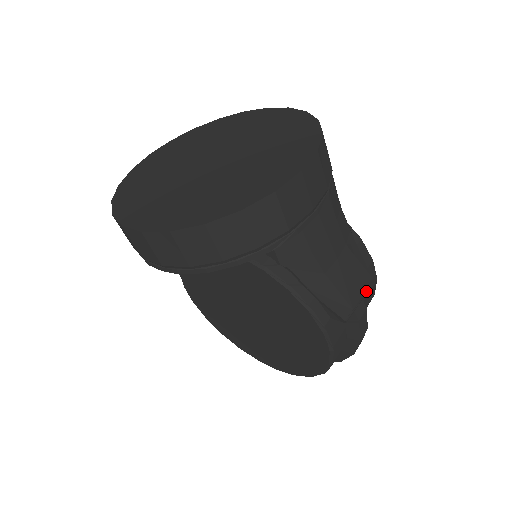
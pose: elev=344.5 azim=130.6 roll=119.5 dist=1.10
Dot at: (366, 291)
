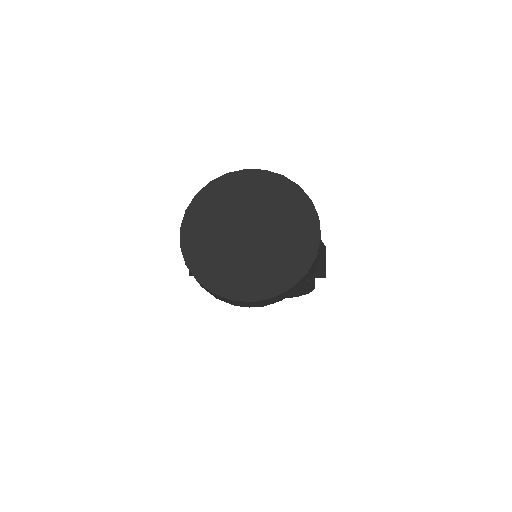
Dot at: occluded
